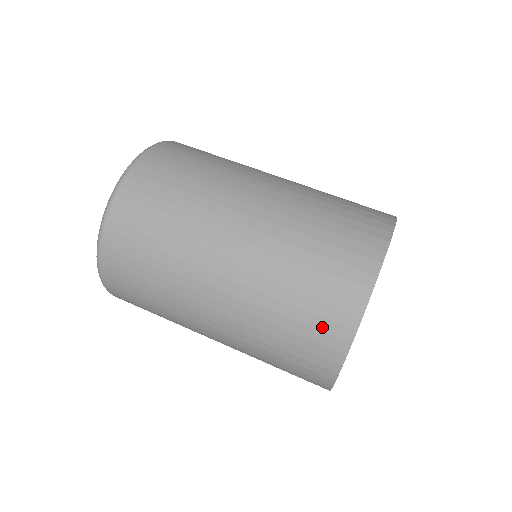
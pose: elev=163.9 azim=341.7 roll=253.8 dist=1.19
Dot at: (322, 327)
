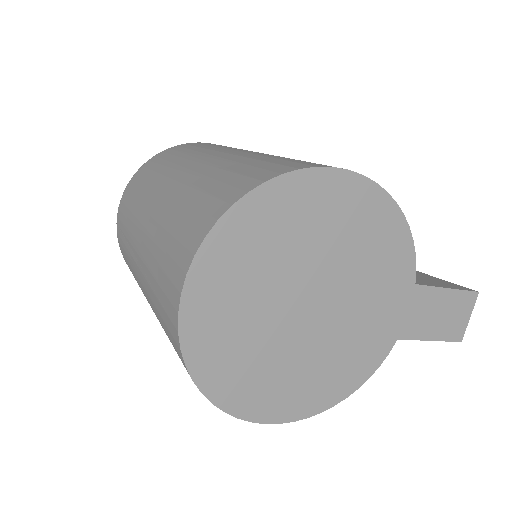
Dot at: (171, 273)
